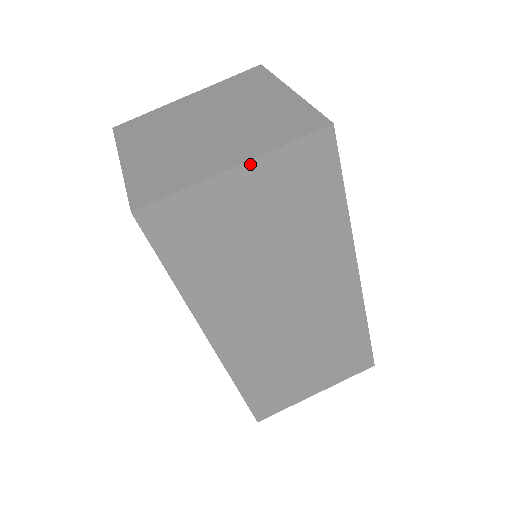
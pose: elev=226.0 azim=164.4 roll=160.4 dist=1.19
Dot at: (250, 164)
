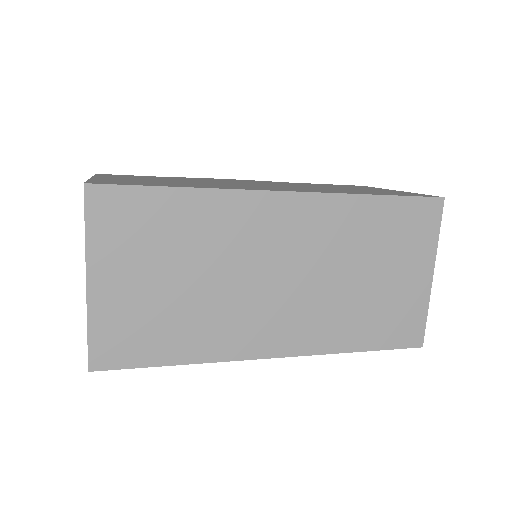
Dot at: (90, 268)
